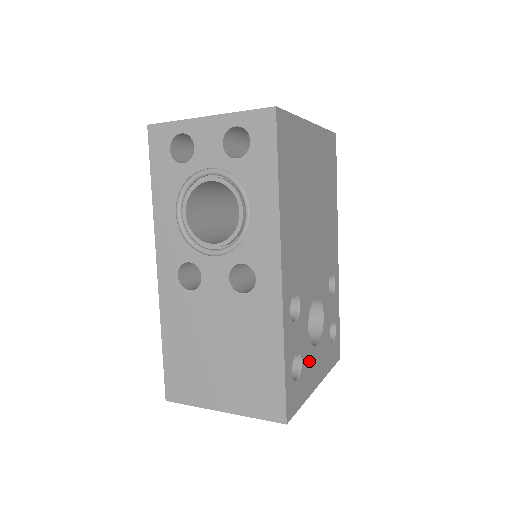
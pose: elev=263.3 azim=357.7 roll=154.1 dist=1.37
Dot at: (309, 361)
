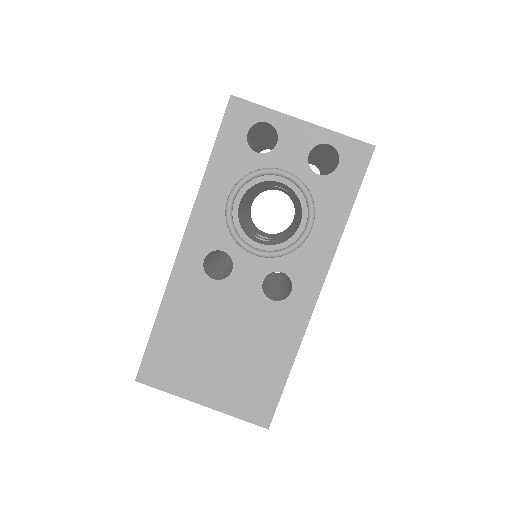
Dot at: occluded
